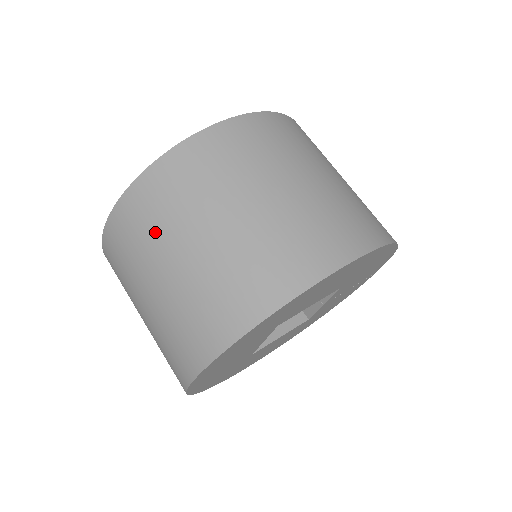
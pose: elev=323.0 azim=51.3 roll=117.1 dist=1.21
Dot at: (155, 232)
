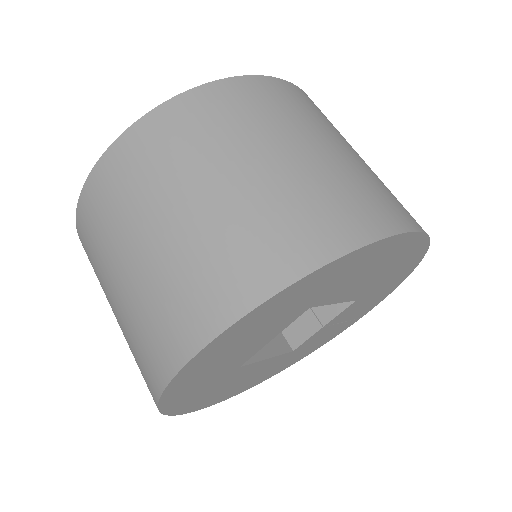
Dot at: (202, 146)
